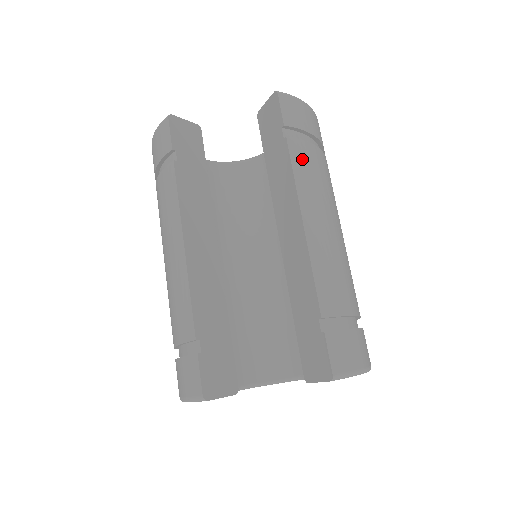
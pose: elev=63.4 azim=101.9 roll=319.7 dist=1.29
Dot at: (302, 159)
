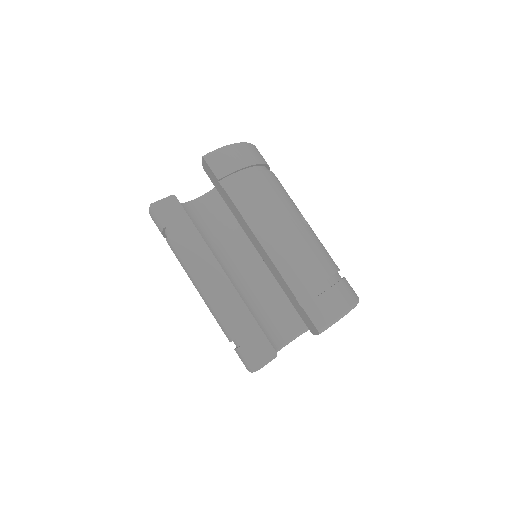
Dot at: (241, 196)
